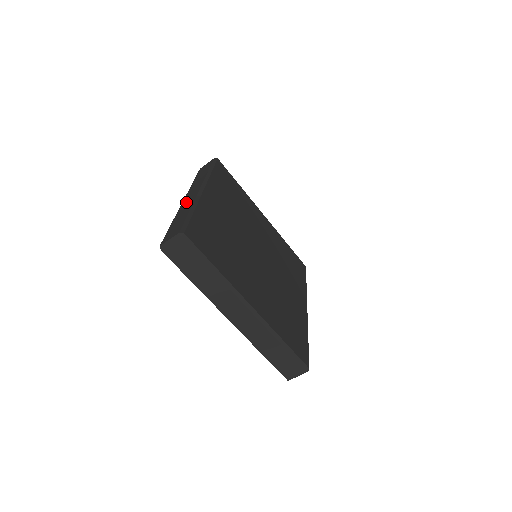
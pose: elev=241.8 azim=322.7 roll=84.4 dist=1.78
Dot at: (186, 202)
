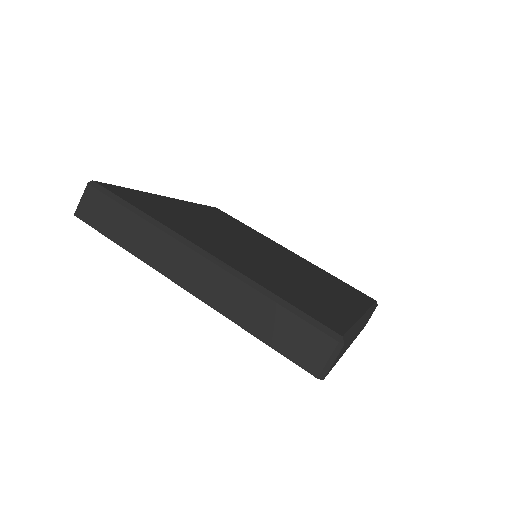
Dot at: occluded
